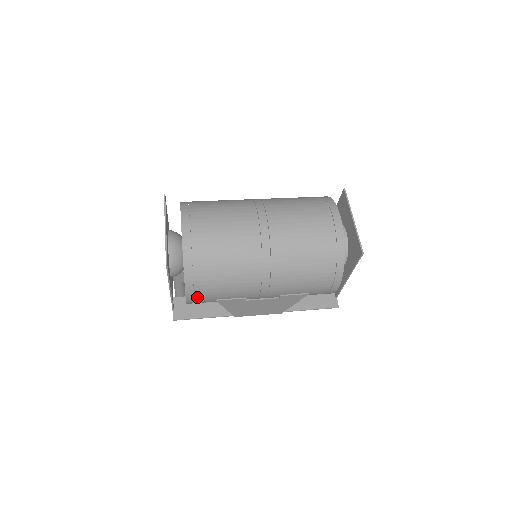
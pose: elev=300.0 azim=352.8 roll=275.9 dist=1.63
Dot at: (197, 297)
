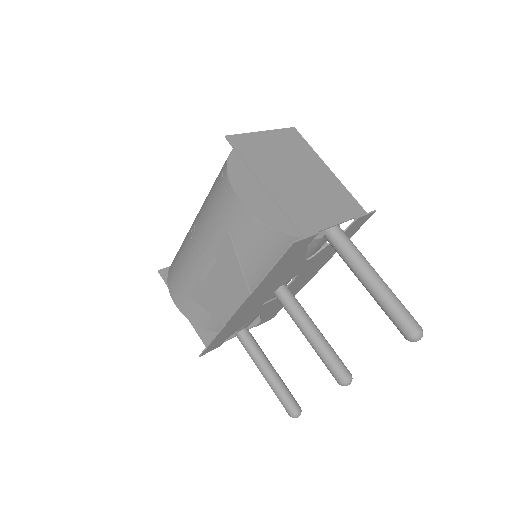
Dot at: (178, 297)
